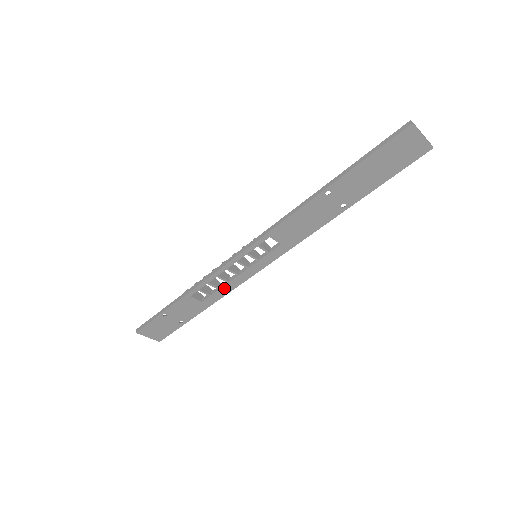
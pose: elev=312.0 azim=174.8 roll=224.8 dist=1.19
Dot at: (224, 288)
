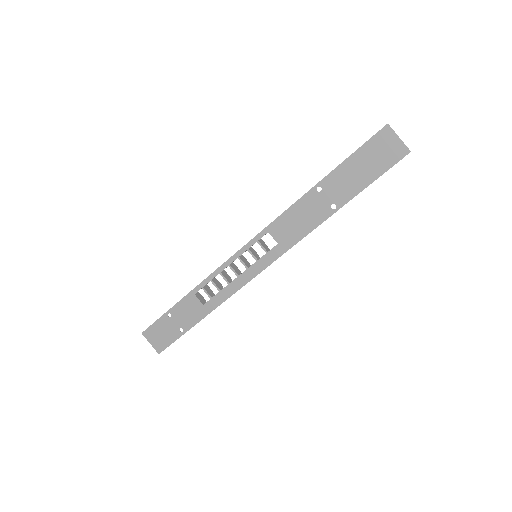
Dot at: (224, 291)
